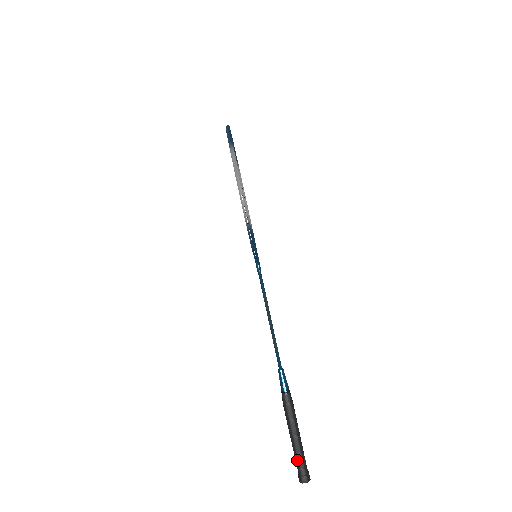
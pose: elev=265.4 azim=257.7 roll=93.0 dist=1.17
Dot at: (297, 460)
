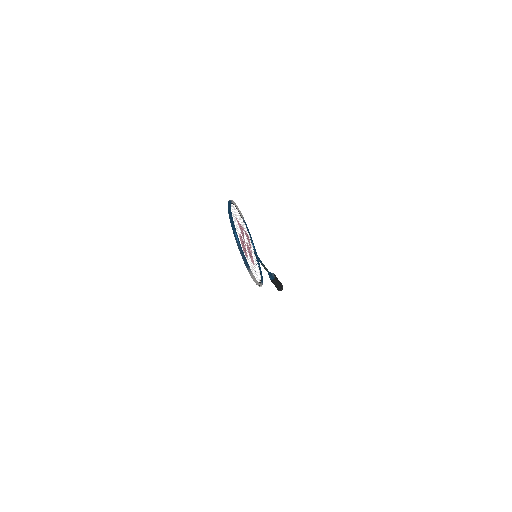
Dot at: (277, 288)
